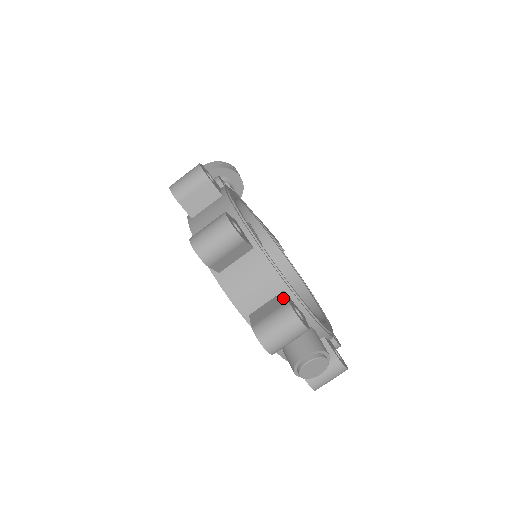
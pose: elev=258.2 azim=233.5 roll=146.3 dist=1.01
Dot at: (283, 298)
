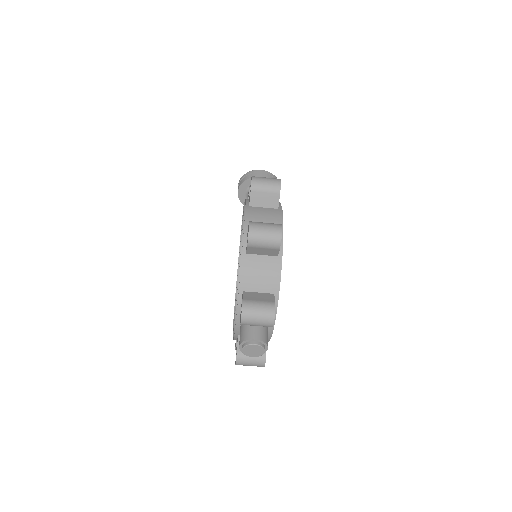
Dot at: (272, 298)
